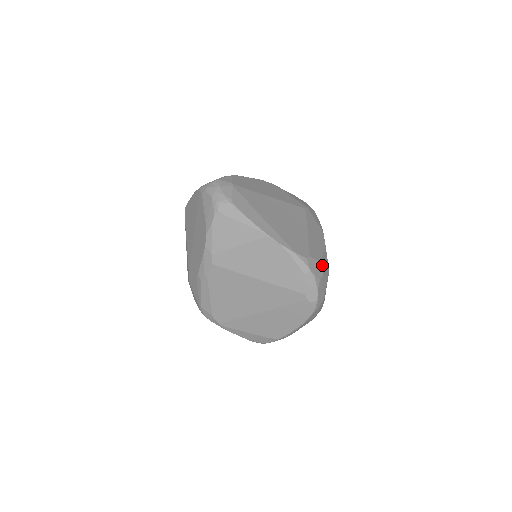
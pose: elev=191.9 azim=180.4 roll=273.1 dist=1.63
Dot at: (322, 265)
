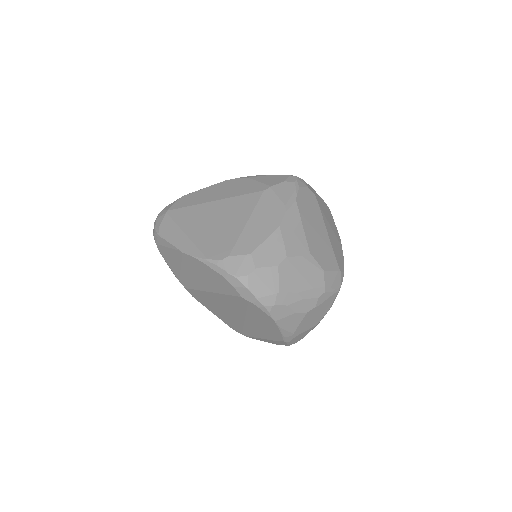
Dot at: (257, 257)
